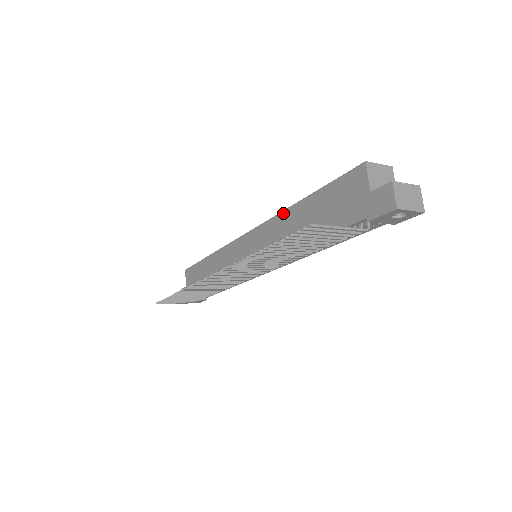
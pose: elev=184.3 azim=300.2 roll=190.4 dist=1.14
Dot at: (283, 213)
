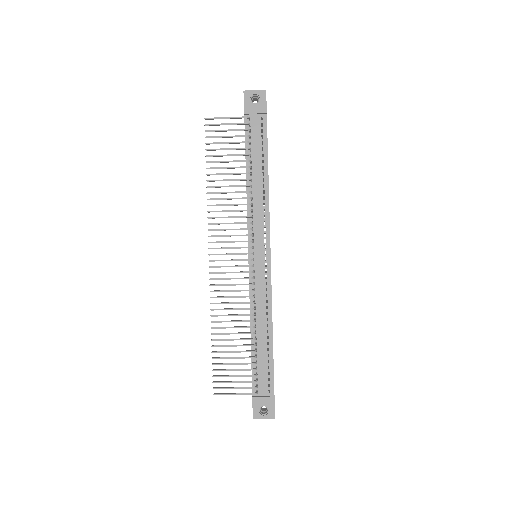
Dot at: occluded
